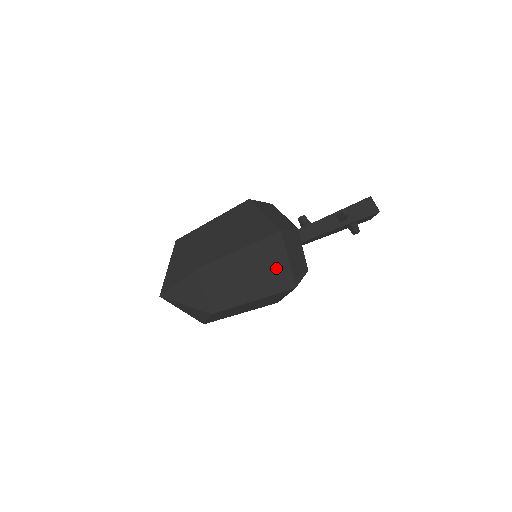
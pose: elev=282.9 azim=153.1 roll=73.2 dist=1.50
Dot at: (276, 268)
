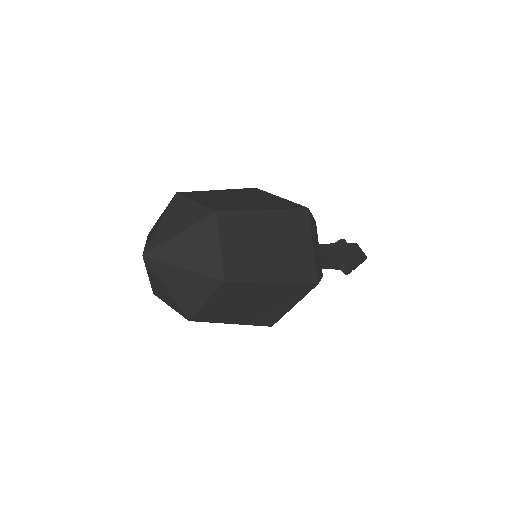
Dot at: (300, 250)
